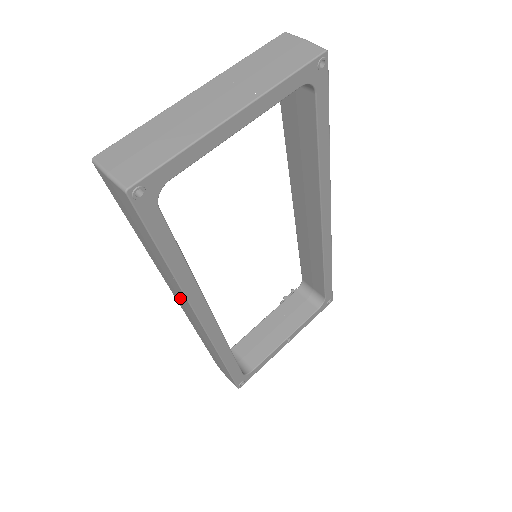
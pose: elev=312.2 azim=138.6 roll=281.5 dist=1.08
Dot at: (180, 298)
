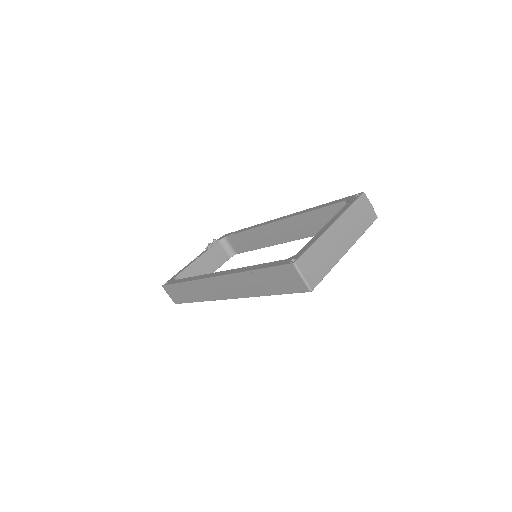
Dot at: (233, 288)
